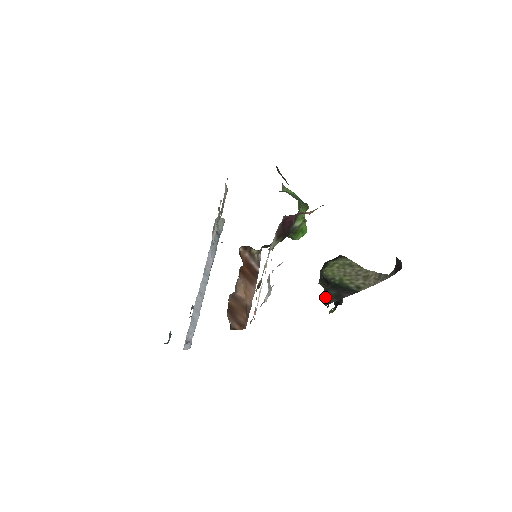
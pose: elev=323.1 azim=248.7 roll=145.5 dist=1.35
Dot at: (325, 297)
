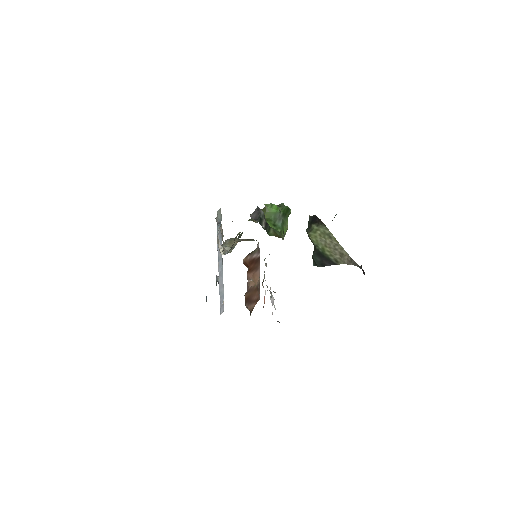
Dot at: occluded
